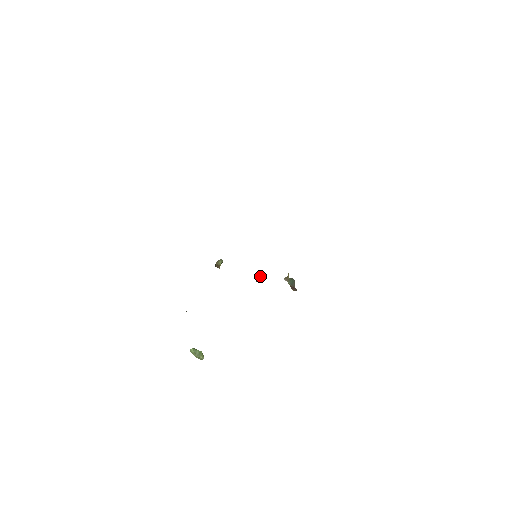
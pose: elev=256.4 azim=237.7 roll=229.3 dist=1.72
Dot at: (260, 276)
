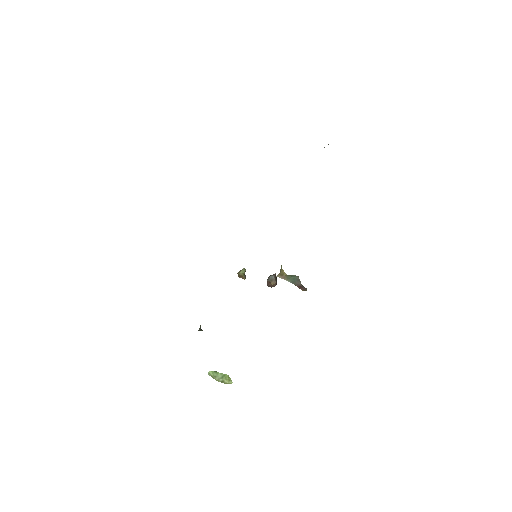
Dot at: (268, 279)
